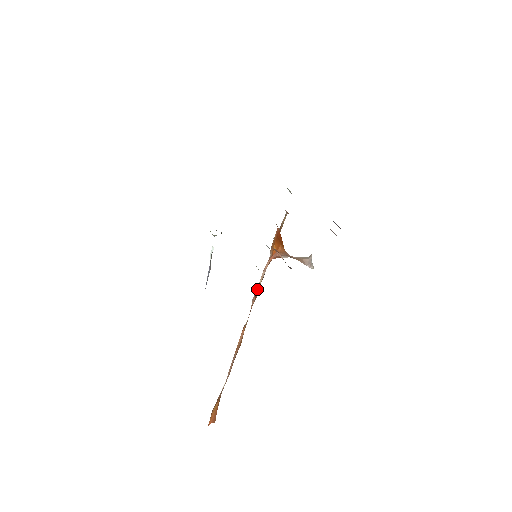
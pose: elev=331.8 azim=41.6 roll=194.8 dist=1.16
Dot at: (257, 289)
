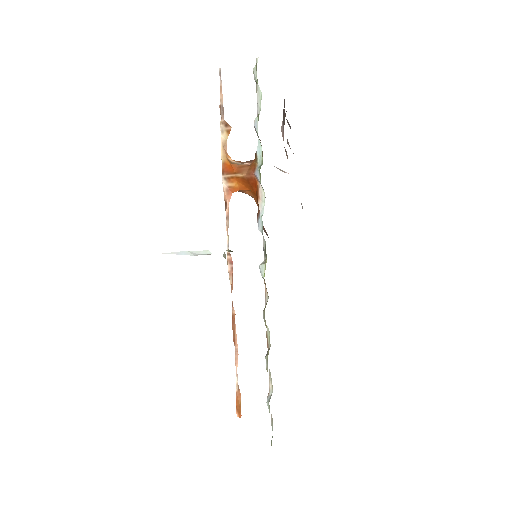
Dot at: (231, 257)
